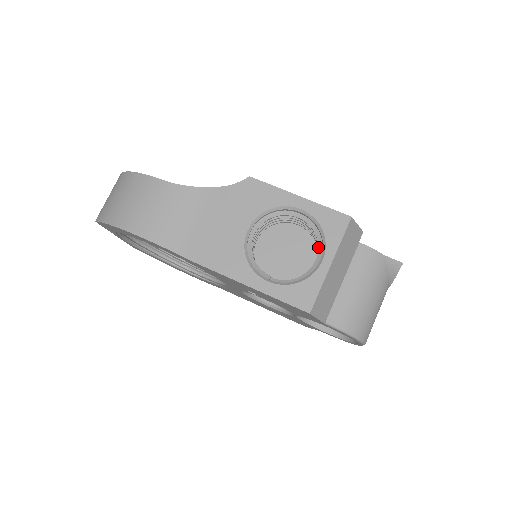
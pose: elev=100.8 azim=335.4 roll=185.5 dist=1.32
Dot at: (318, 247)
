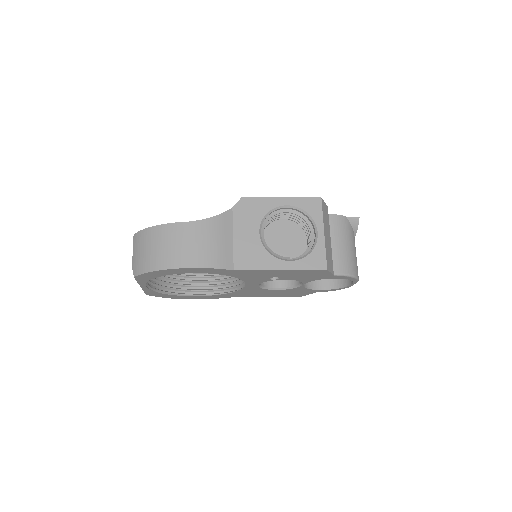
Dot at: (309, 226)
